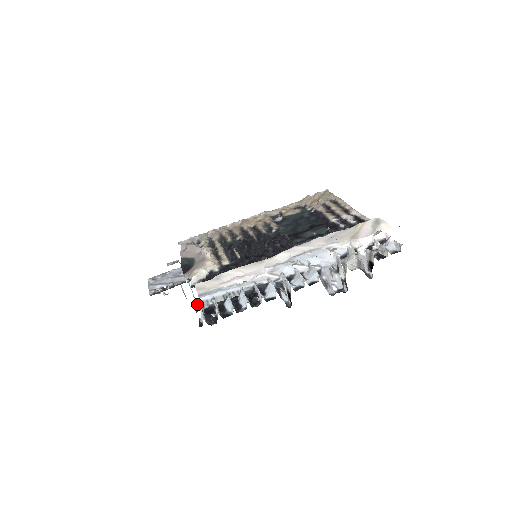
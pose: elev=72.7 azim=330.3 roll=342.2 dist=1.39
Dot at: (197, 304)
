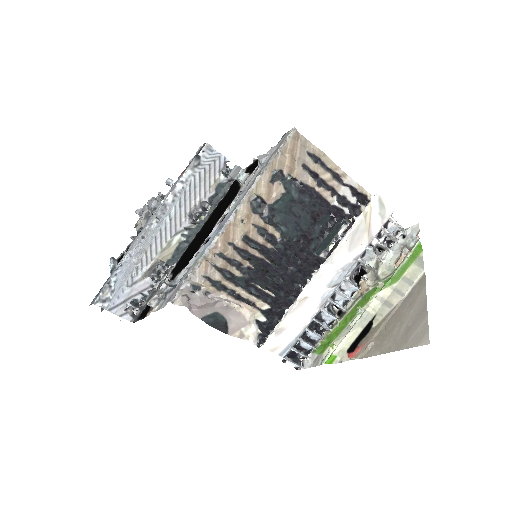
Dot at: (282, 360)
